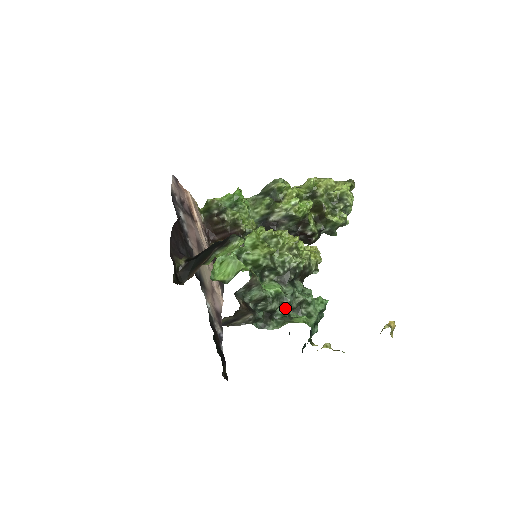
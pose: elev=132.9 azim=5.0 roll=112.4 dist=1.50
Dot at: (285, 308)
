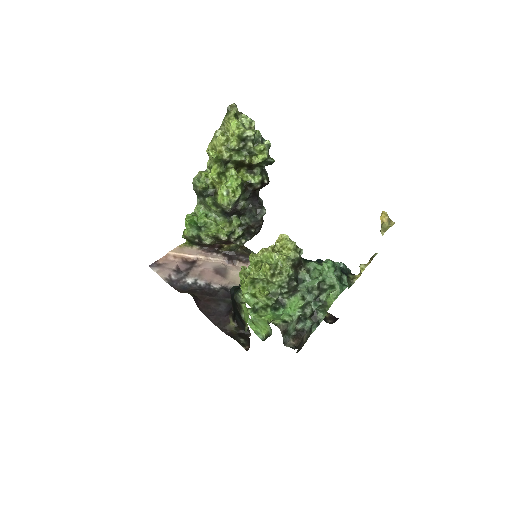
Dot at: (315, 301)
